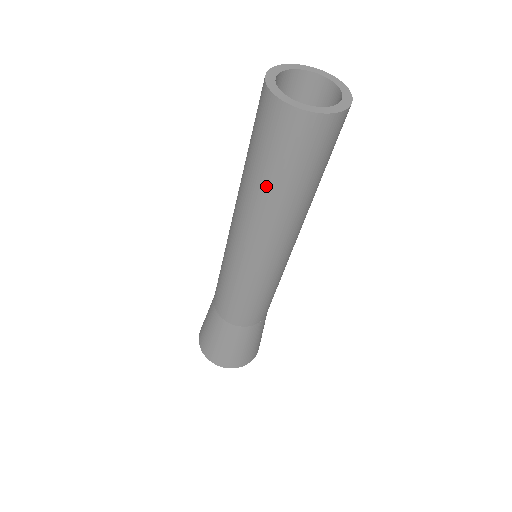
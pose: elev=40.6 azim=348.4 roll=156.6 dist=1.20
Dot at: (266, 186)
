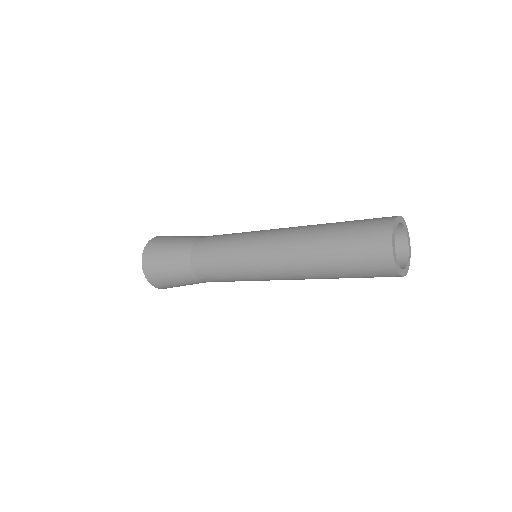
Dot at: (327, 250)
